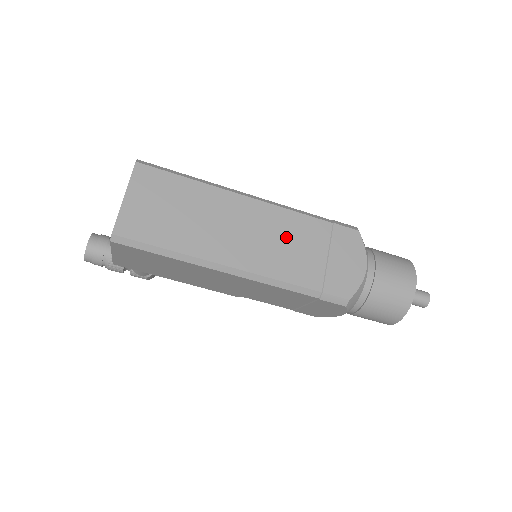
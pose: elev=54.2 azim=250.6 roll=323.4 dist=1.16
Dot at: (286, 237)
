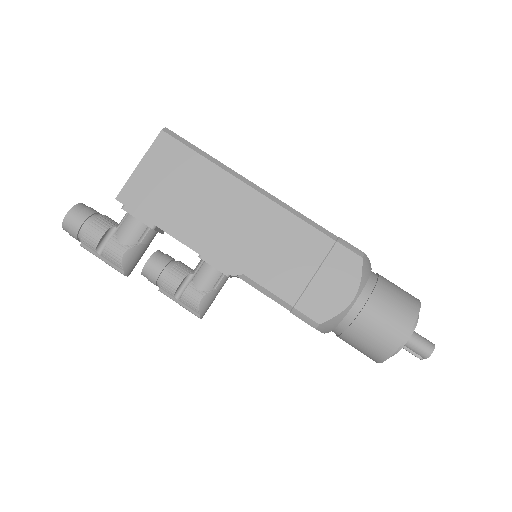
Dot at: occluded
